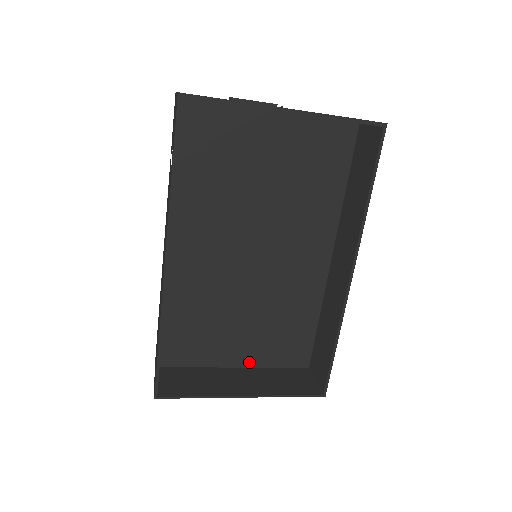
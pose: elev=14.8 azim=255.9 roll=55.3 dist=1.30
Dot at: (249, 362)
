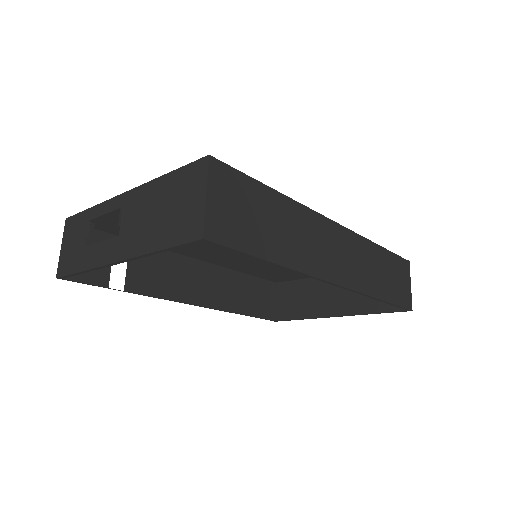
Dot at: occluded
